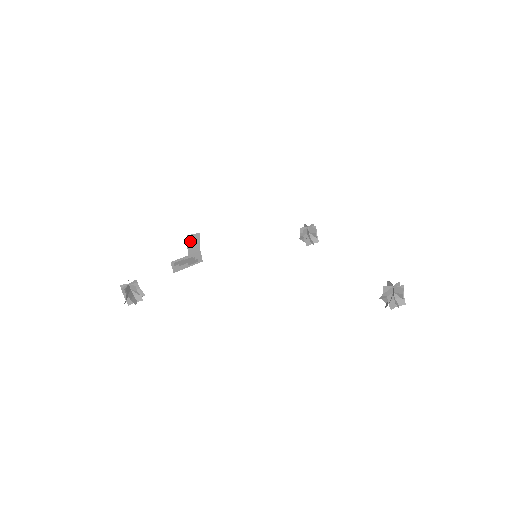
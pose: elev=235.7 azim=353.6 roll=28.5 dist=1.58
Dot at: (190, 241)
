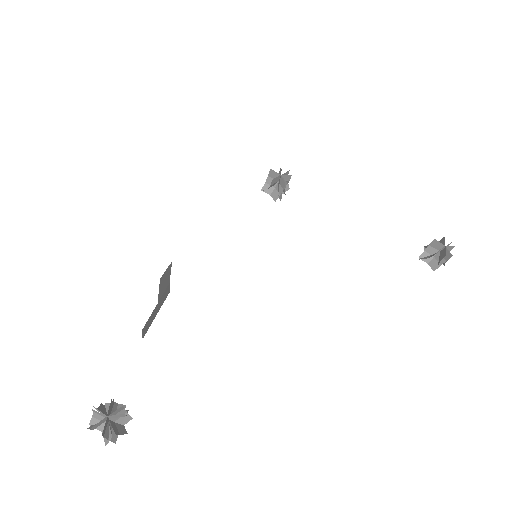
Dot at: (162, 282)
